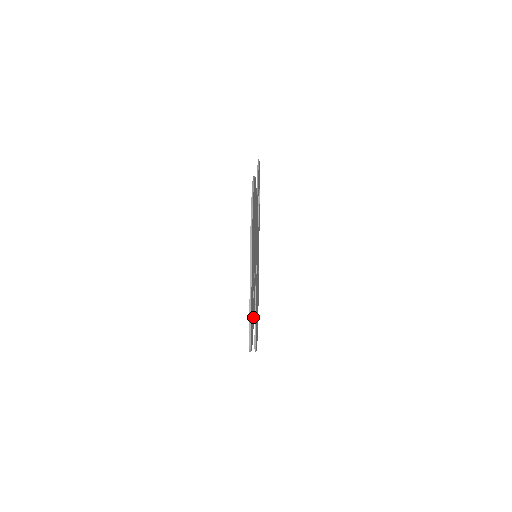
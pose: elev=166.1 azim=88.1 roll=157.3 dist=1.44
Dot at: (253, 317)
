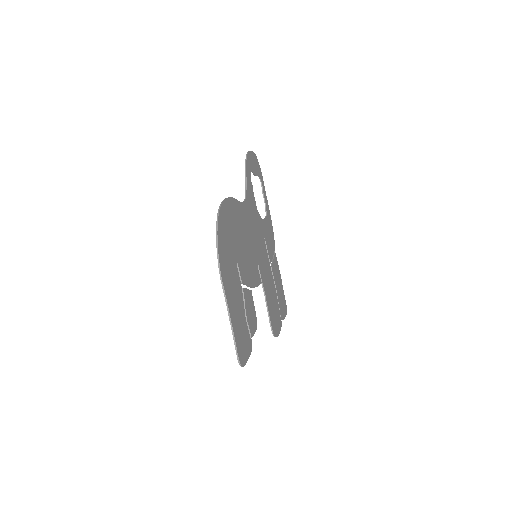
Dot at: (250, 326)
